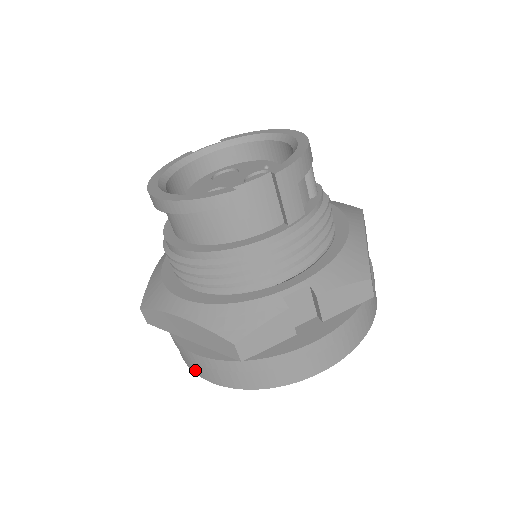
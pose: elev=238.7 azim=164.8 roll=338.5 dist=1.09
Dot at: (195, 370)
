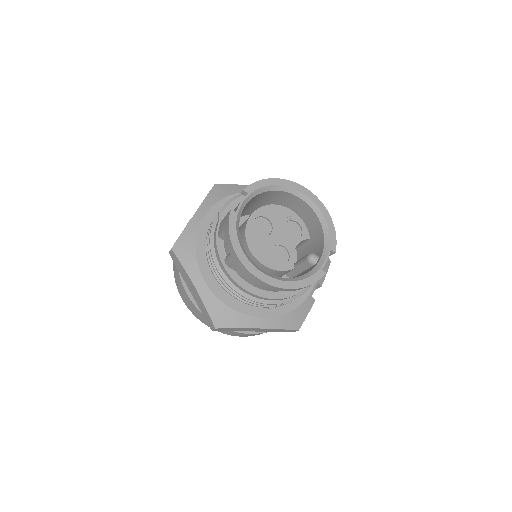
Dot at: (234, 335)
